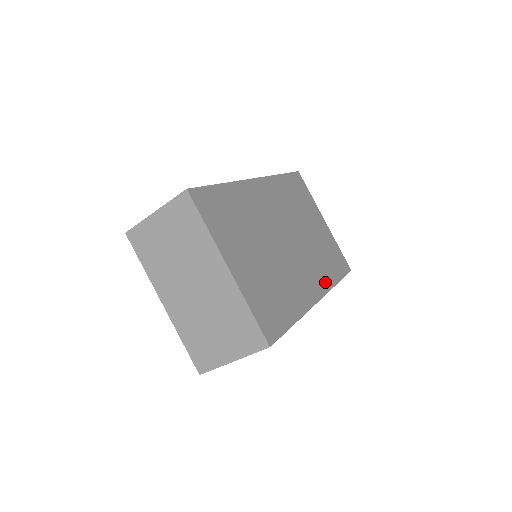
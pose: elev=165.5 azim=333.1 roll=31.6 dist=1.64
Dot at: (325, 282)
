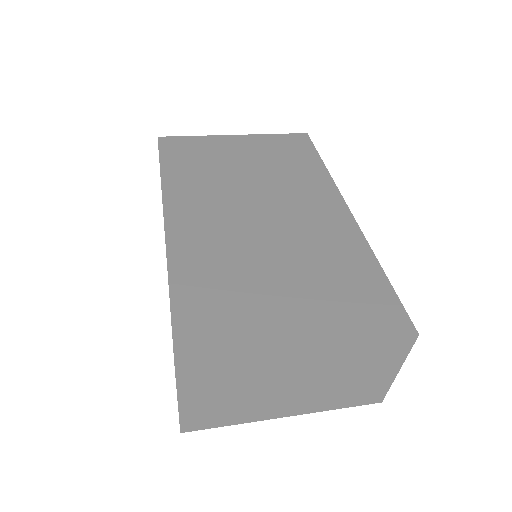
Dot at: (324, 186)
